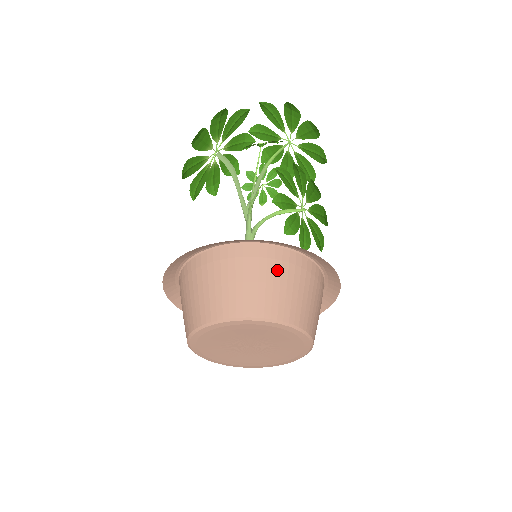
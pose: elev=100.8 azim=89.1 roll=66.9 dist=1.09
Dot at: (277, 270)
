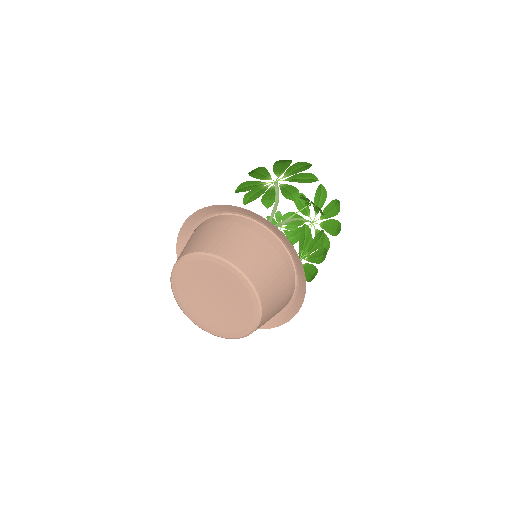
Dot at: (280, 269)
